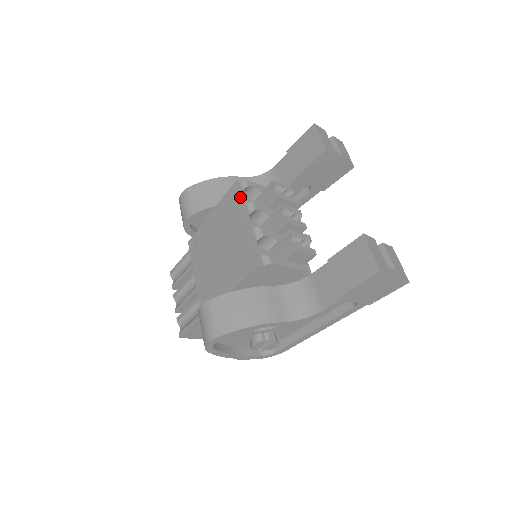
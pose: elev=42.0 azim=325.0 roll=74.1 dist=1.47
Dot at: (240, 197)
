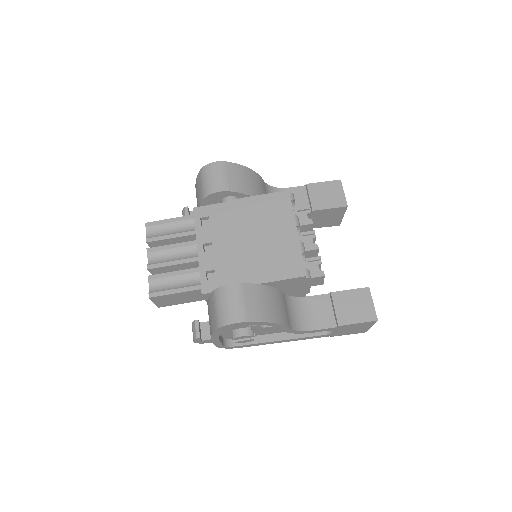
Dot at: occluded
